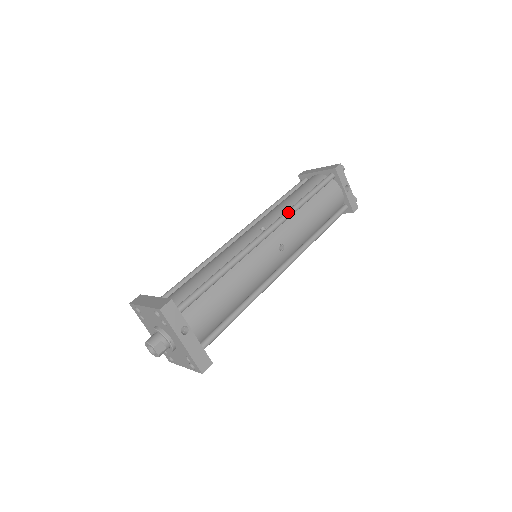
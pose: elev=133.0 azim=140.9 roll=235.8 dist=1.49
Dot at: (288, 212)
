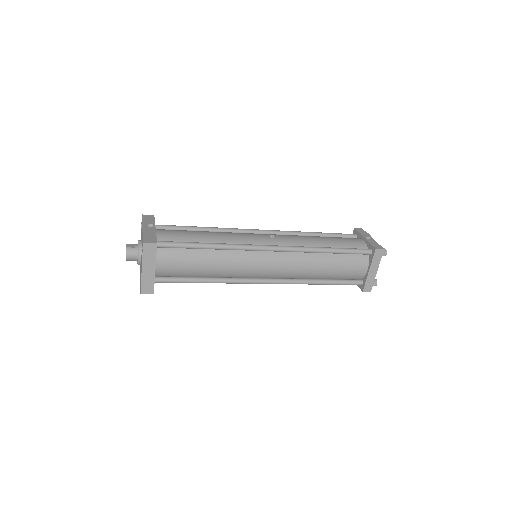
Dot at: (291, 231)
